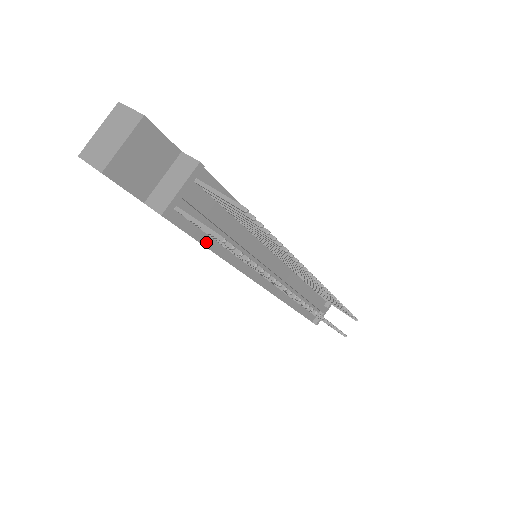
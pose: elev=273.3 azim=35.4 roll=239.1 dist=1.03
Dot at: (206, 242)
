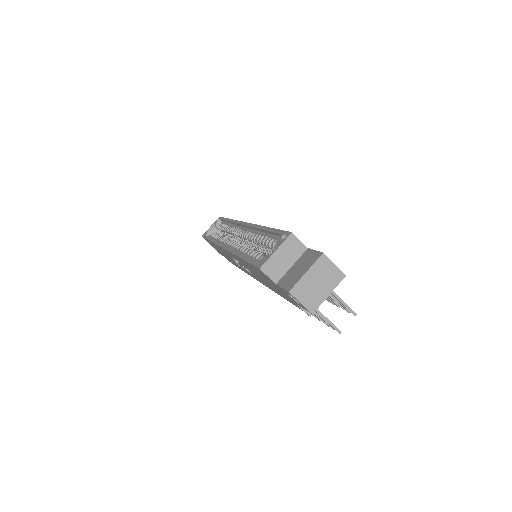
Dot at: occluded
